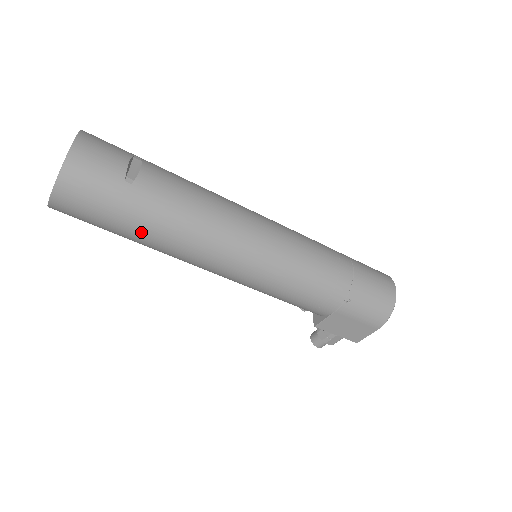
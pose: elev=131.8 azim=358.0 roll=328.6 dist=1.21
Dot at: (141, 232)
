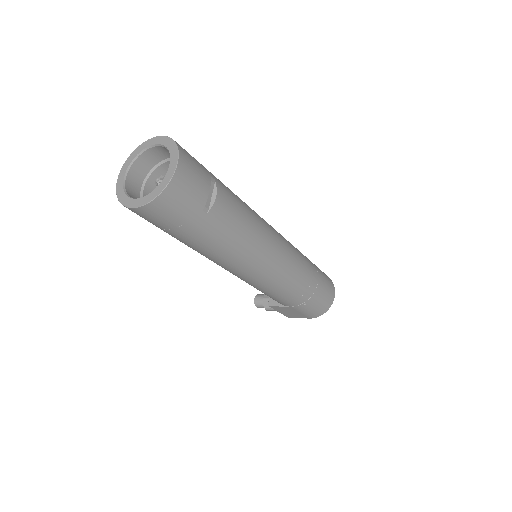
Dot at: (193, 244)
